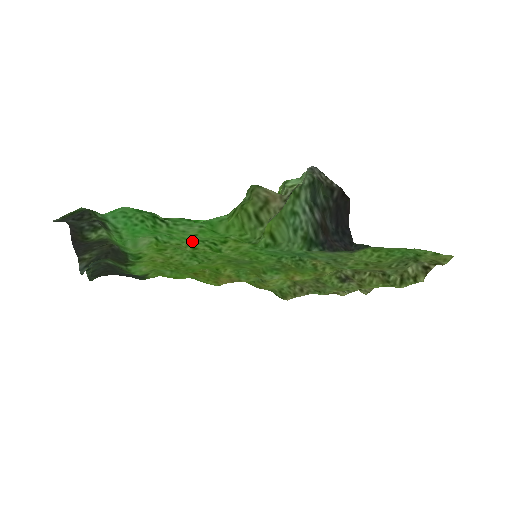
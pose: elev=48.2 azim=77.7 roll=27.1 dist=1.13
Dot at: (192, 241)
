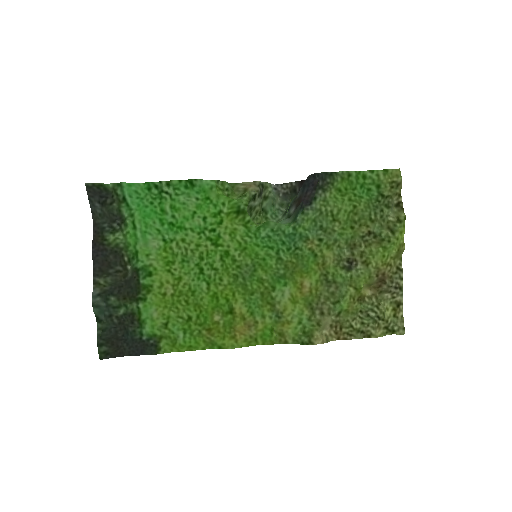
Dot at: (194, 237)
